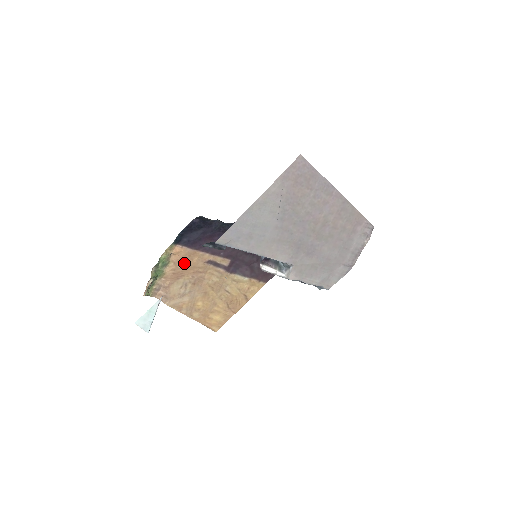
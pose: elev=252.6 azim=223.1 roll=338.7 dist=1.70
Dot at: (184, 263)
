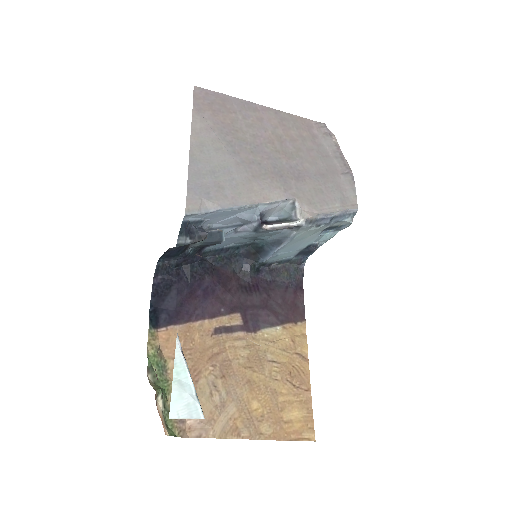
Dot at: (187, 352)
